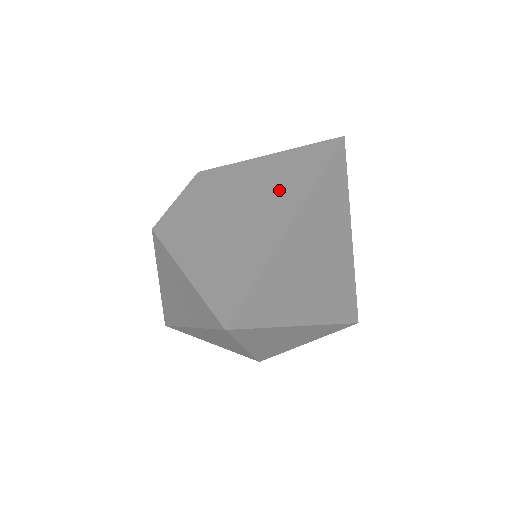
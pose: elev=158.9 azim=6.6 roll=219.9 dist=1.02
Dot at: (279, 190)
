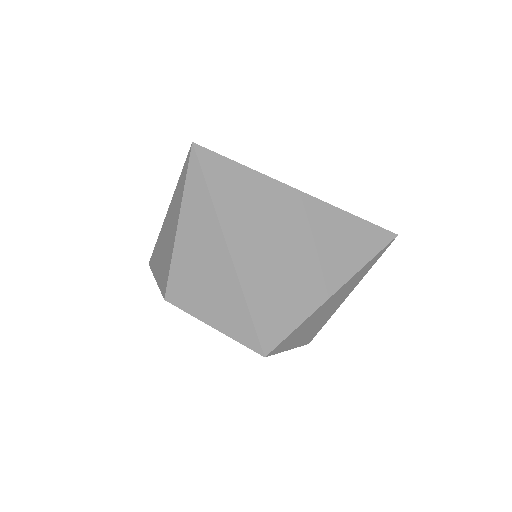
Dot at: occluded
